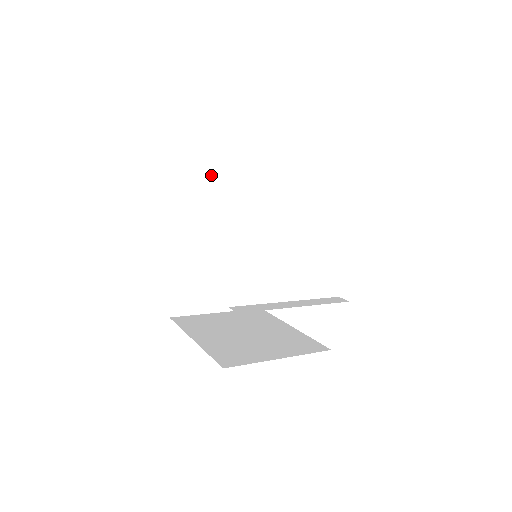
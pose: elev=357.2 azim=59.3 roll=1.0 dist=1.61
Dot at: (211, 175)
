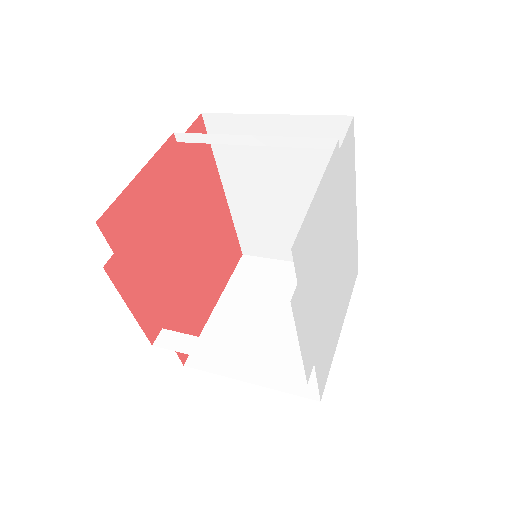
Dot at: (247, 115)
